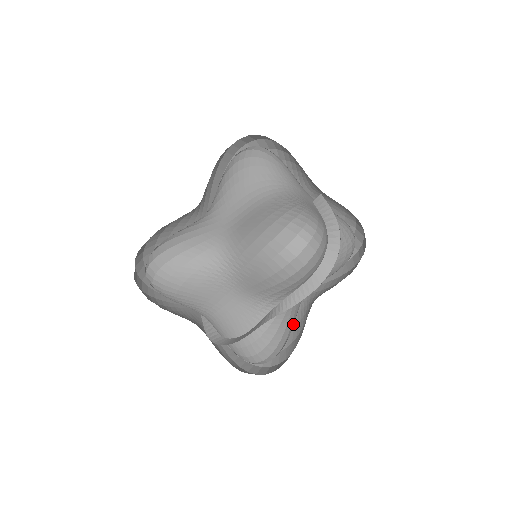
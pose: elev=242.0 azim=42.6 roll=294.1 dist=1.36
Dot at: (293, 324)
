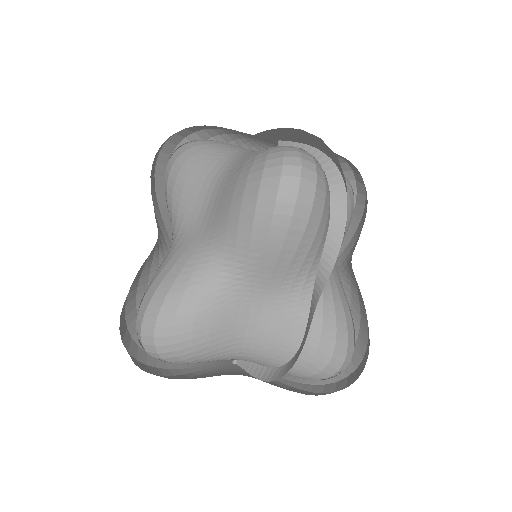
Dot at: (347, 300)
